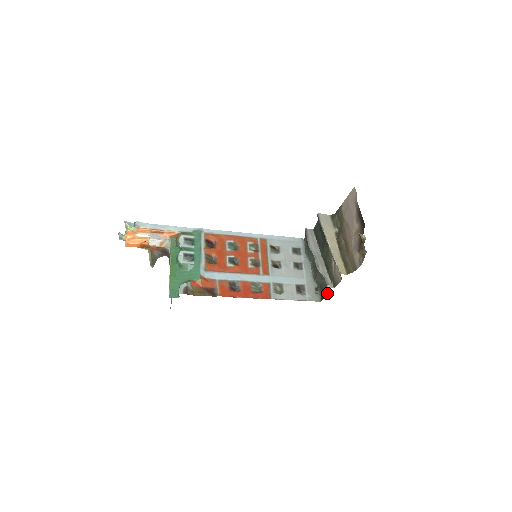
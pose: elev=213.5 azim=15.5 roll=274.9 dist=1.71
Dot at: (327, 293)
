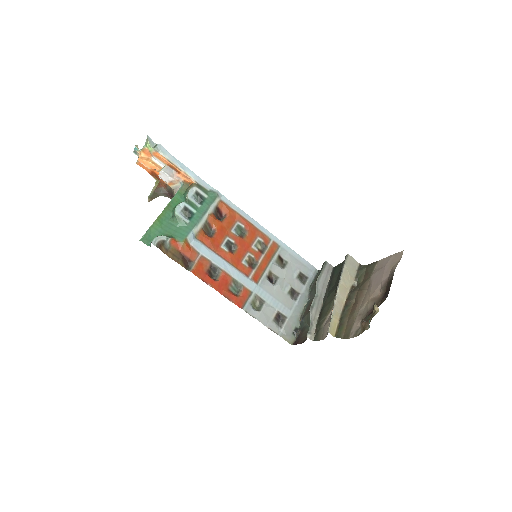
Dot at: (303, 341)
